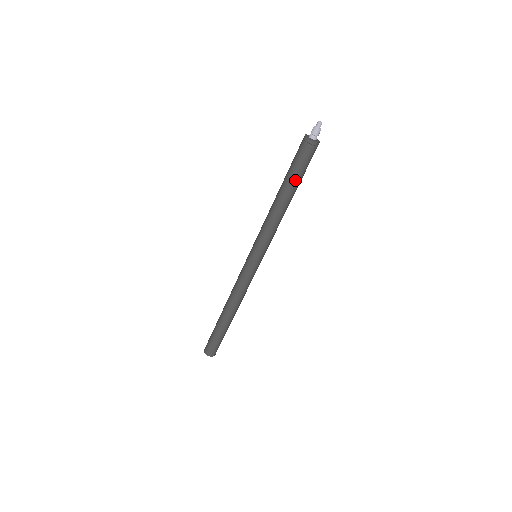
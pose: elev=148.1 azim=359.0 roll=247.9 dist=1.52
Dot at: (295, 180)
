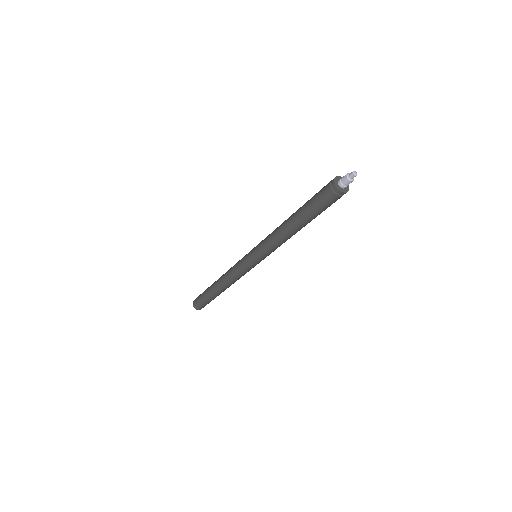
Dot at: (310, 216)
